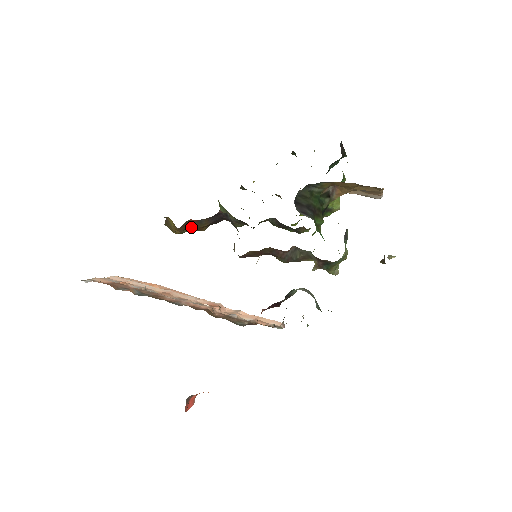
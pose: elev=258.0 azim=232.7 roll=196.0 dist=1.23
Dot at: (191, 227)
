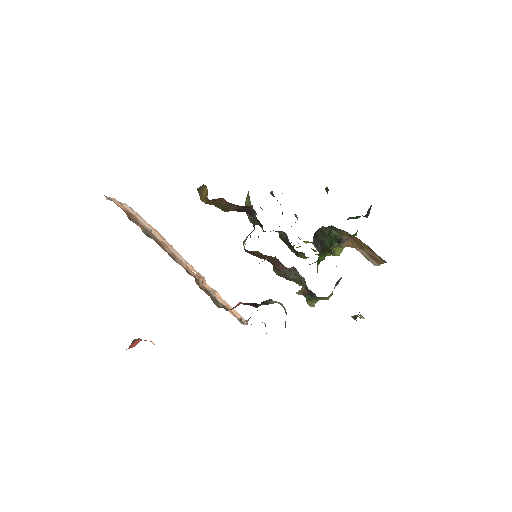
Dot at: (219, 204)
